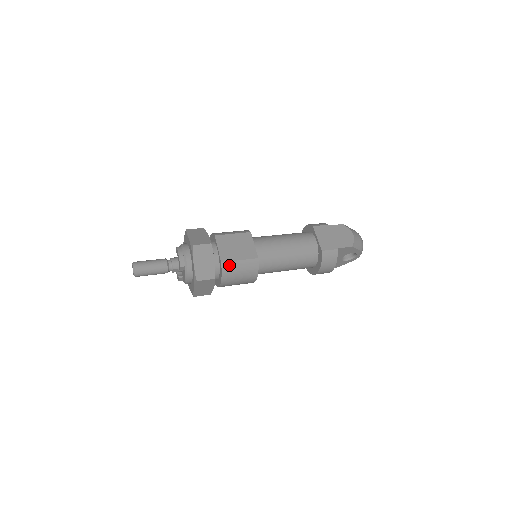
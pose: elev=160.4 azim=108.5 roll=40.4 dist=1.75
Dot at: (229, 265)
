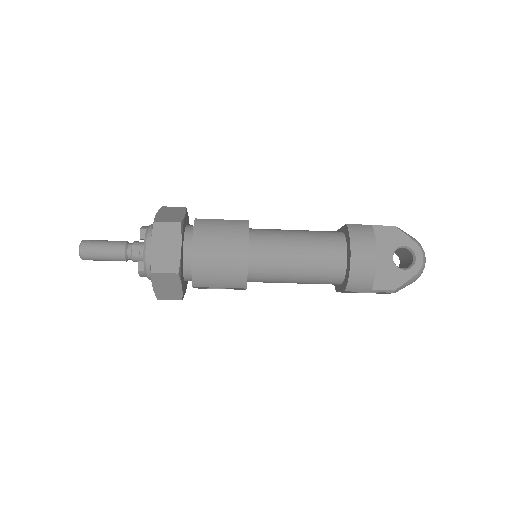
Dot at: (205, 221)
